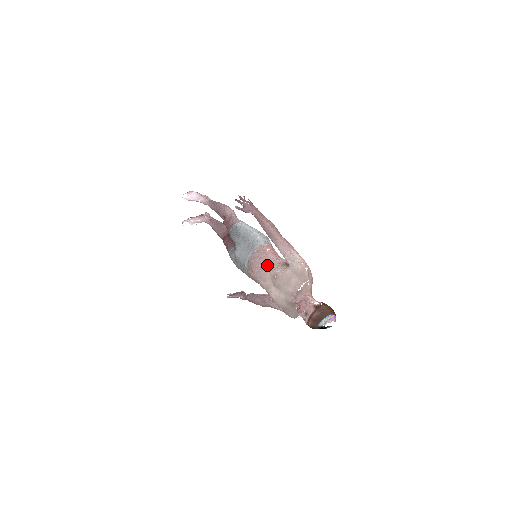
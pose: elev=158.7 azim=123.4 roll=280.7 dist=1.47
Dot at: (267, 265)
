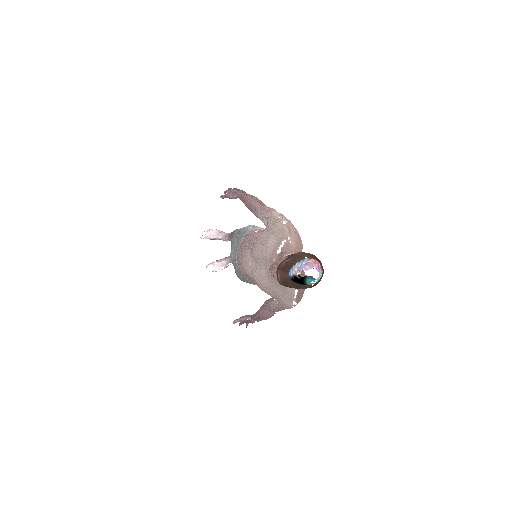
Dot at: (249, 243)
